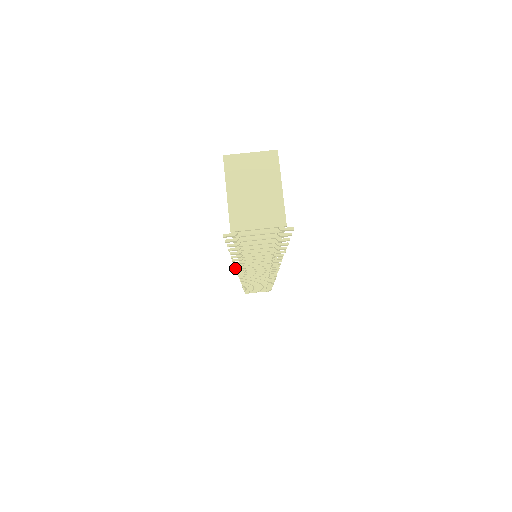
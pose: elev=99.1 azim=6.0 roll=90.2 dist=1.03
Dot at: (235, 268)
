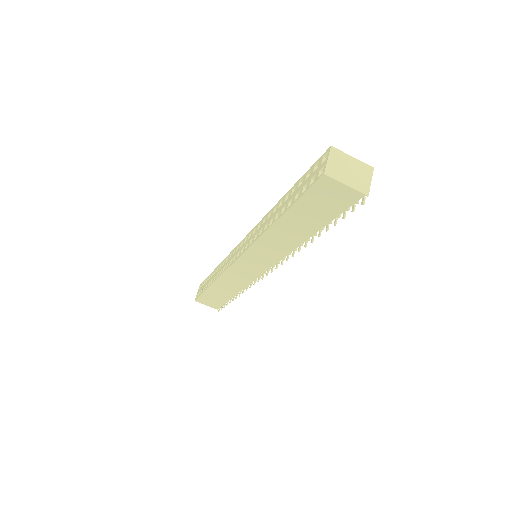
Dot at: (293, 256)
